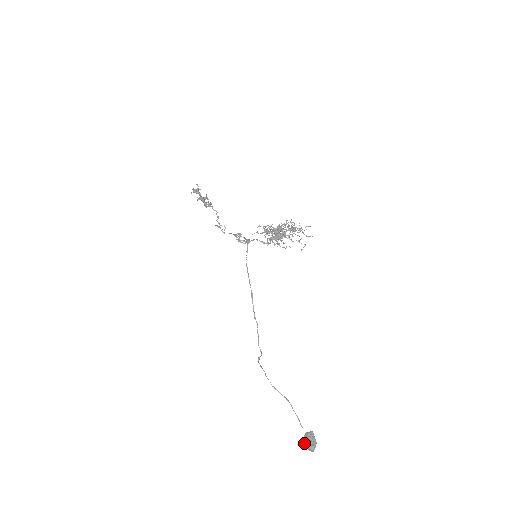
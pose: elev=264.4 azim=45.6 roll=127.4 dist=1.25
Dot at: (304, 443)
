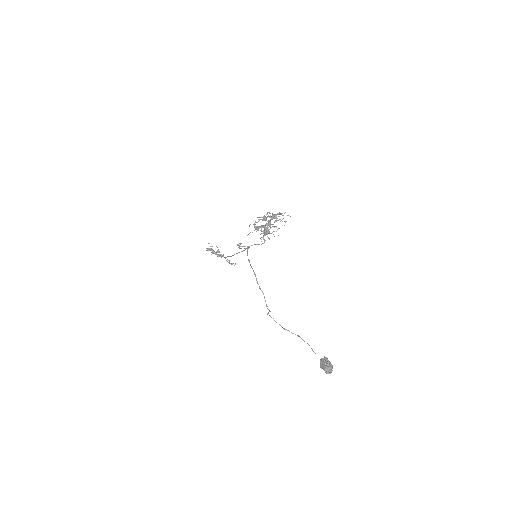
Dot at: (321, 368)
